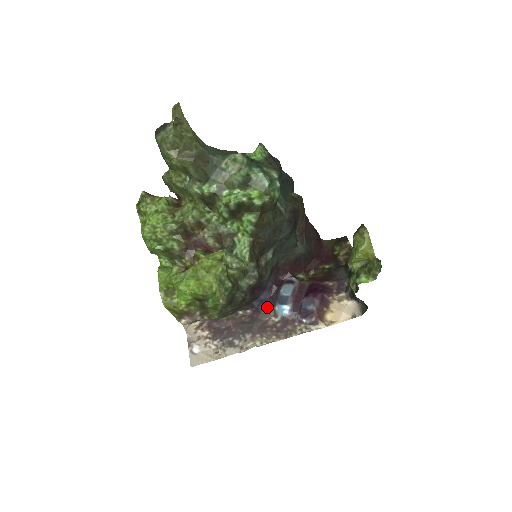
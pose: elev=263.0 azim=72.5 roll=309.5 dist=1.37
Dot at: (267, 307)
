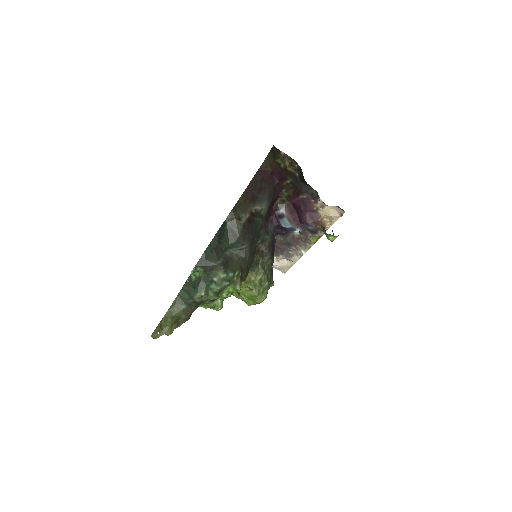
Dot at: (285, 233)
